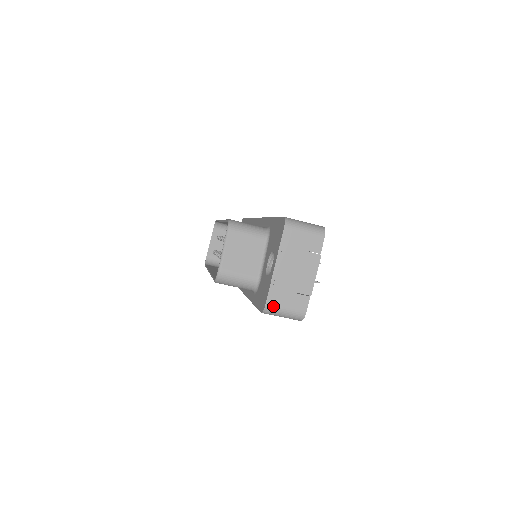
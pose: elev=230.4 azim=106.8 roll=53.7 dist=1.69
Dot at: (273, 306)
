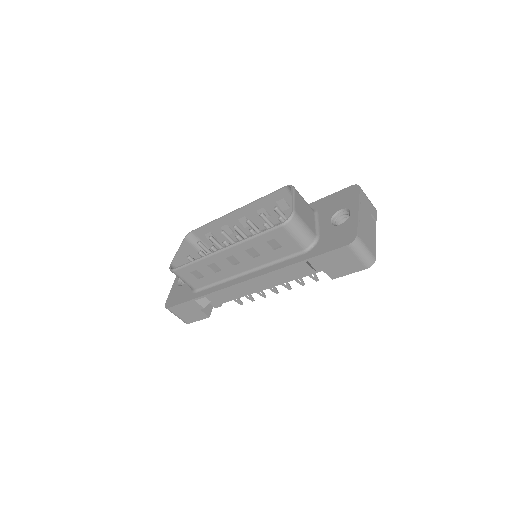
Dot at: (361, 239)
